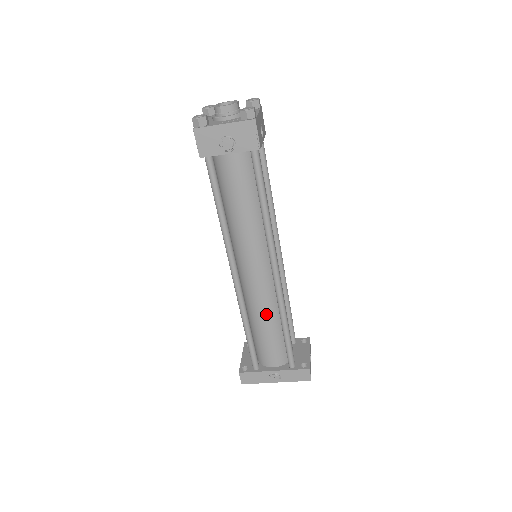
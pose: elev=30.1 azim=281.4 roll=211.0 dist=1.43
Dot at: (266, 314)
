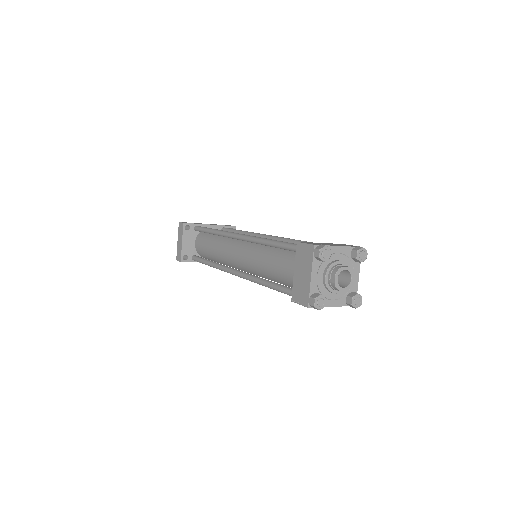
Dot at: occluded
